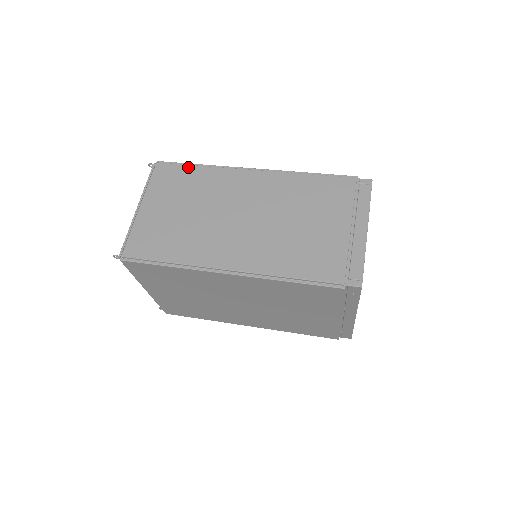
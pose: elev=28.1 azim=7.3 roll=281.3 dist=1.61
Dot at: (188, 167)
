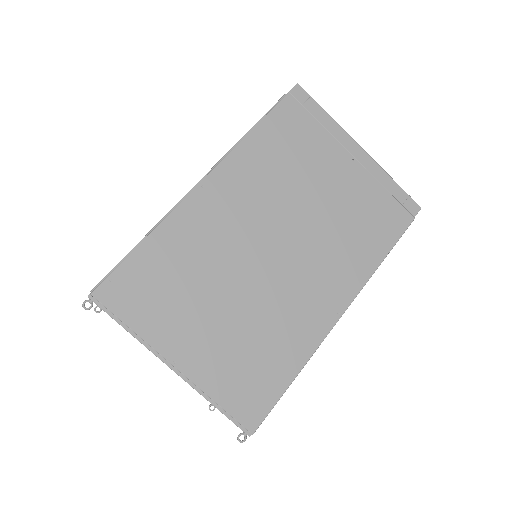
Dot at: occluded
